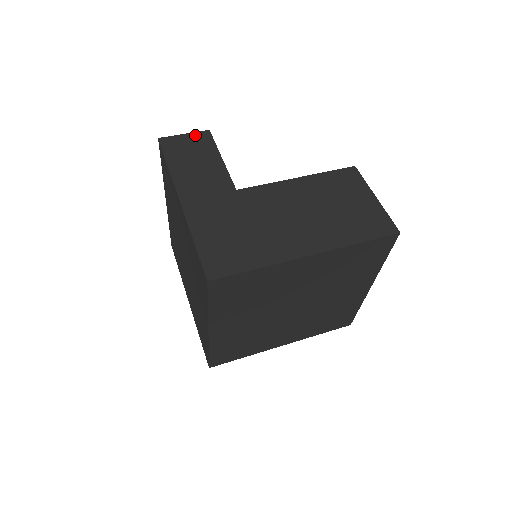
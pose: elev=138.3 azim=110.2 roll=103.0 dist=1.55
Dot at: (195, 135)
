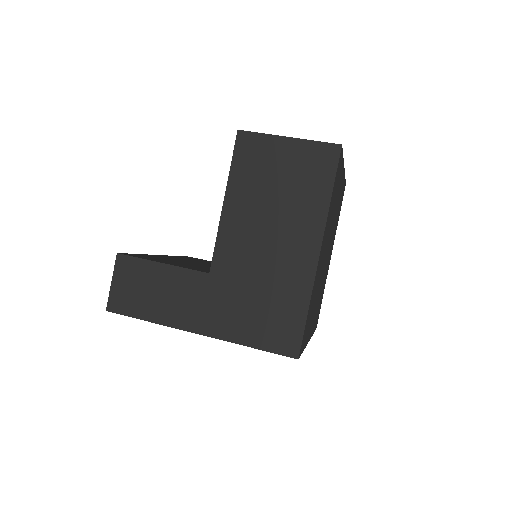
Dot at: (118, 272)
